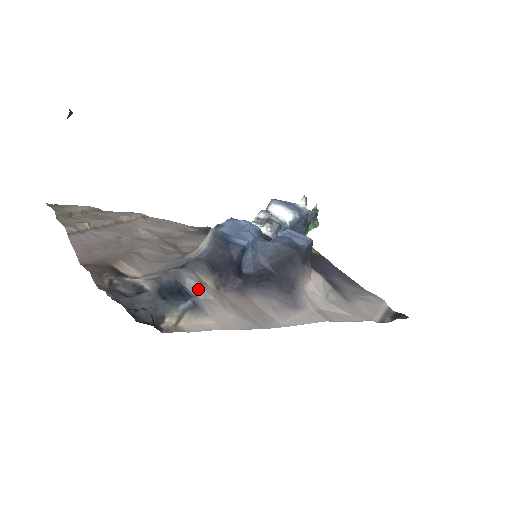
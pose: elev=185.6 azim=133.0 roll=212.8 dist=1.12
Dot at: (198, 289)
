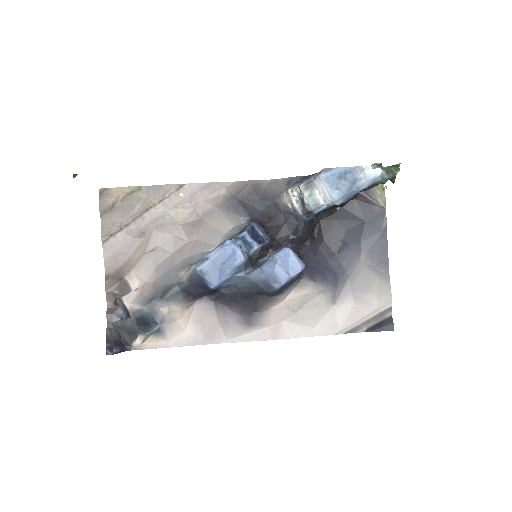
Dot at: (164, 319)
